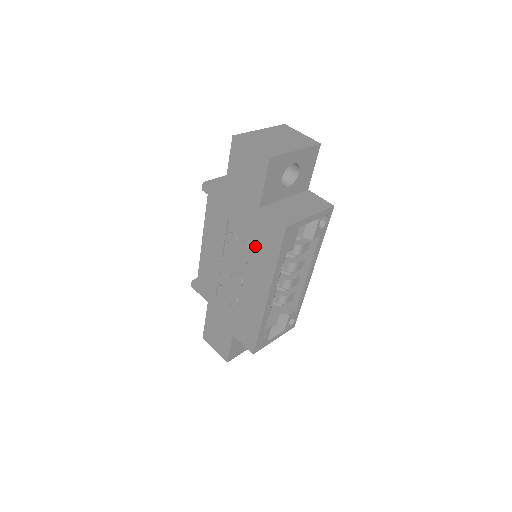
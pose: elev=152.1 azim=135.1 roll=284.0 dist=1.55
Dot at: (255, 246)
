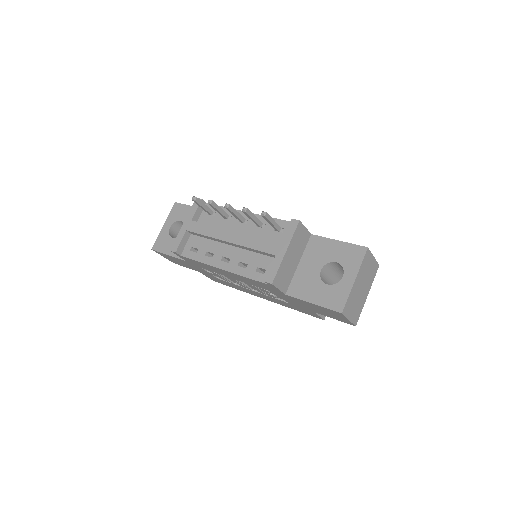
Dot at: (285, 303)
